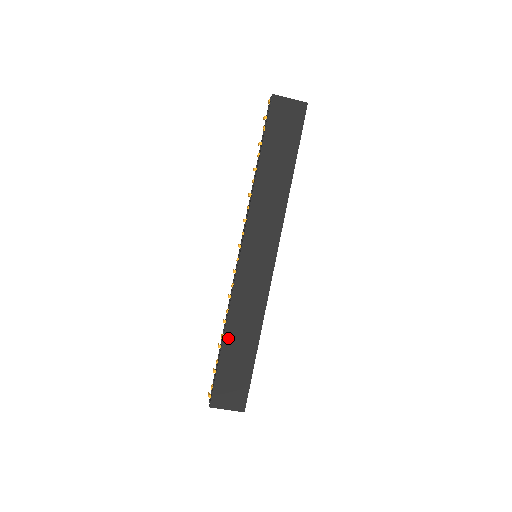
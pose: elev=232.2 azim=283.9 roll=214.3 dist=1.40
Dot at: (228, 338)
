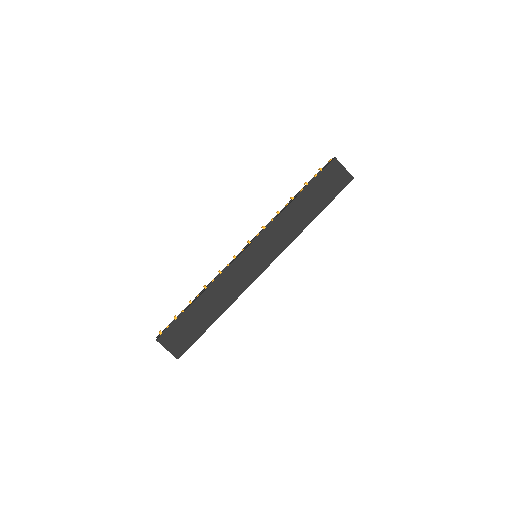
Dot at: (201, 300)
